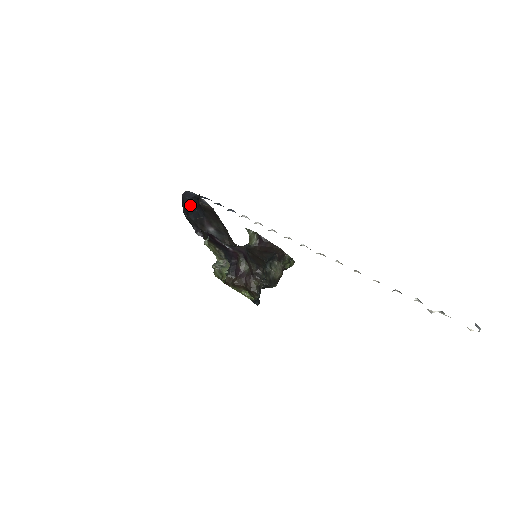
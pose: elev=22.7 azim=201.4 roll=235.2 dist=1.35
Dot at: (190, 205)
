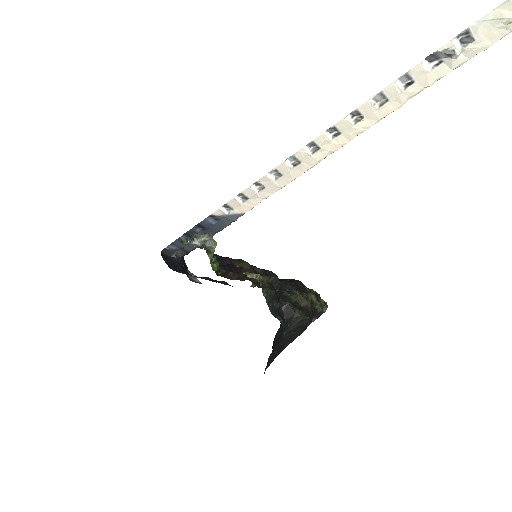
Dot at: (172, 263)
